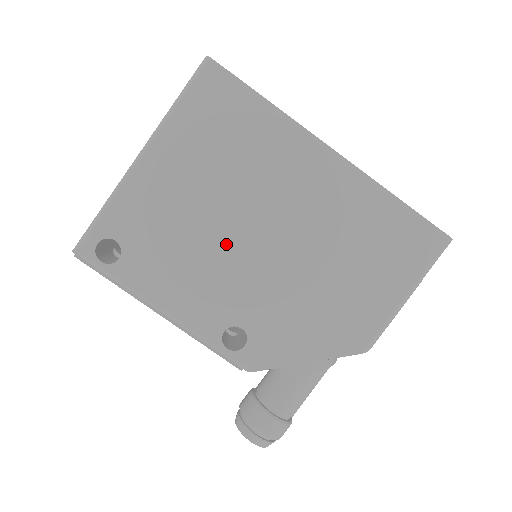
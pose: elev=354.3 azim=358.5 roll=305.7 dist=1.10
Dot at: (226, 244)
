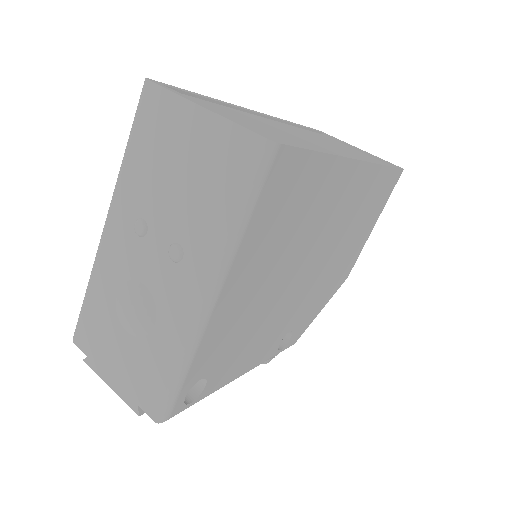
Dot at: (284, 296)
